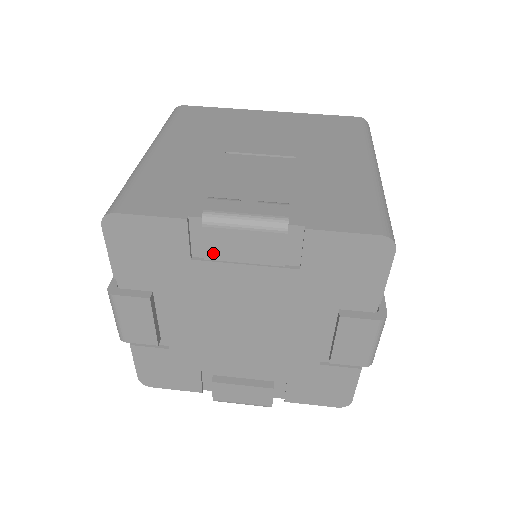
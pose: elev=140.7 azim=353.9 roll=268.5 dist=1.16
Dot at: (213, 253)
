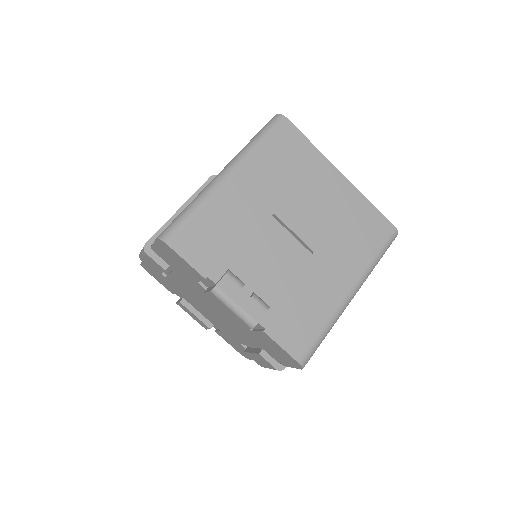
Dot at: (209, 297)
